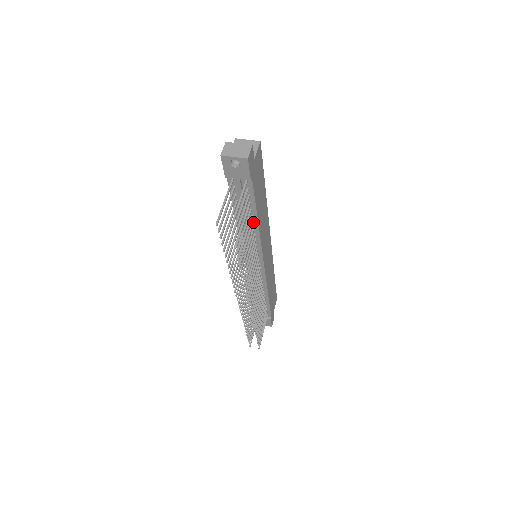
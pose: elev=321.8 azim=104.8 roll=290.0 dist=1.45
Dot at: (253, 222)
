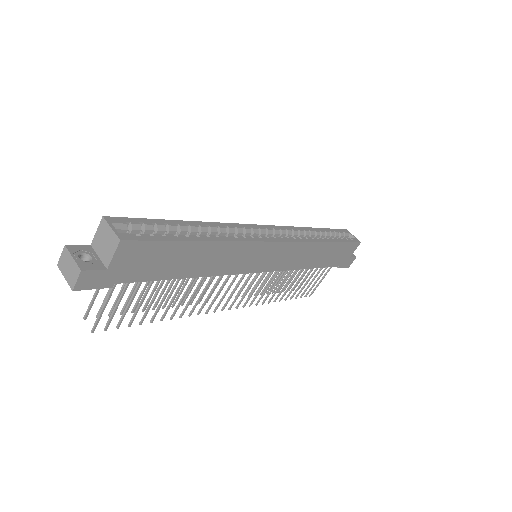
Dot at: occluded
